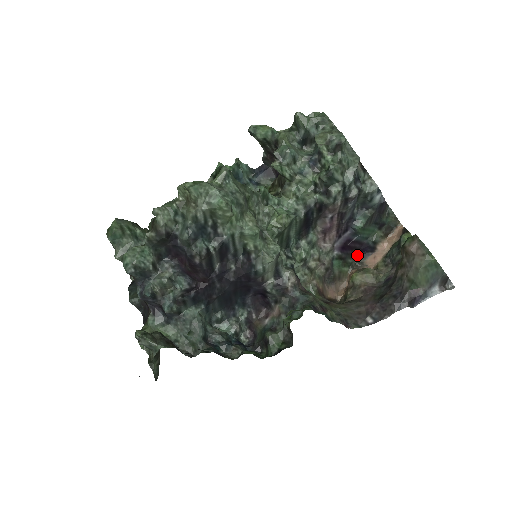
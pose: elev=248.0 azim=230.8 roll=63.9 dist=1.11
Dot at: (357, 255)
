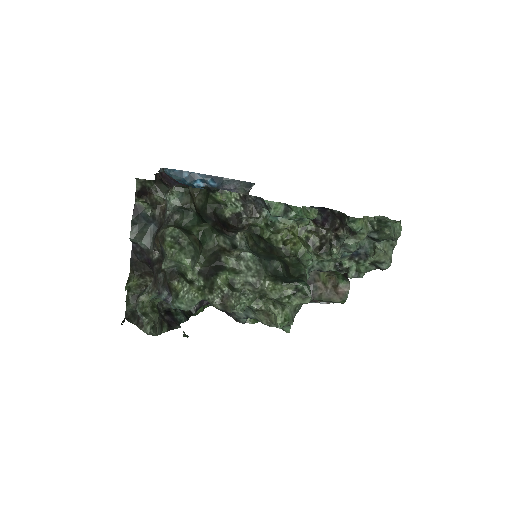
Dot at: occluded
